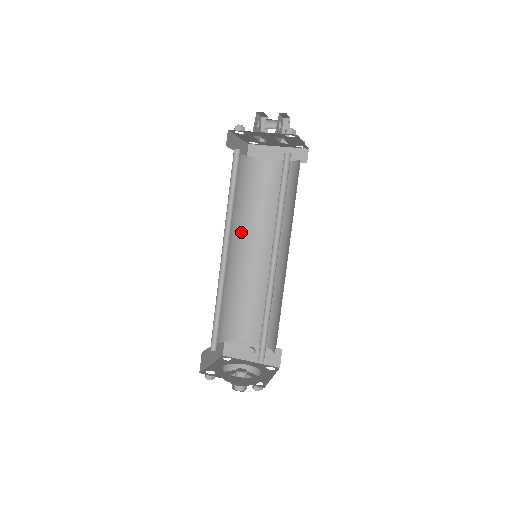
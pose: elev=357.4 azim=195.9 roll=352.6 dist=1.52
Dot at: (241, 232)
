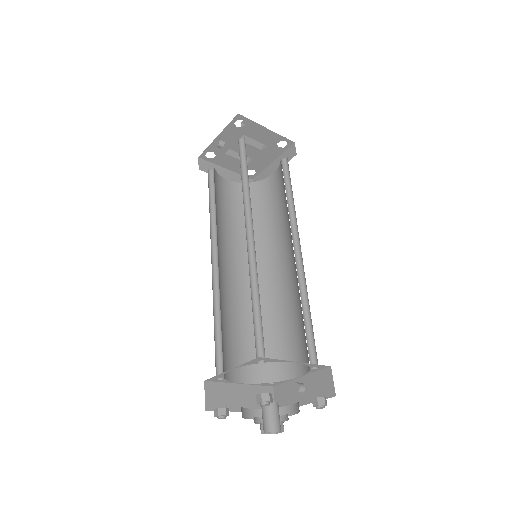
Dot at: occluded
